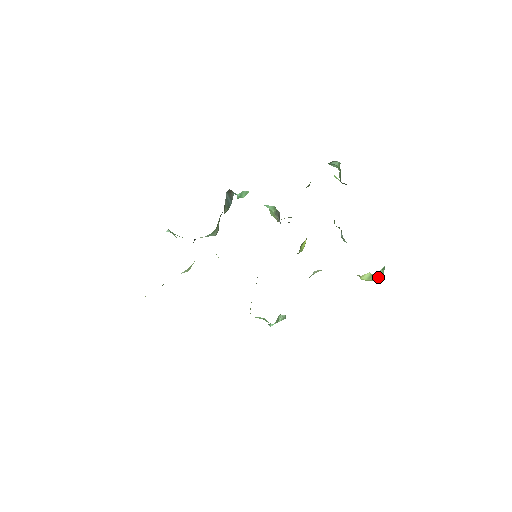
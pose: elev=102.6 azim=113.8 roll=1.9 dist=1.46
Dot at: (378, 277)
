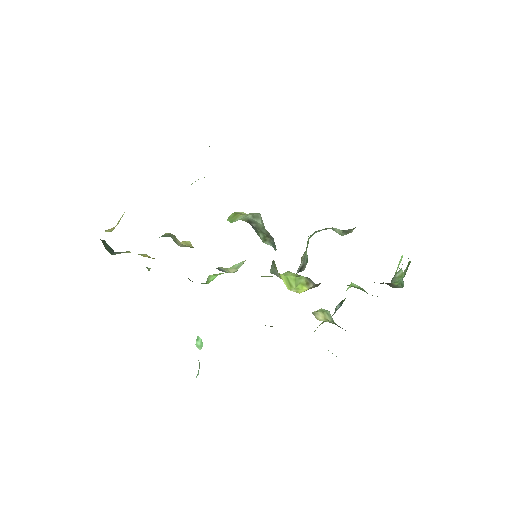
Dot at: occluded
